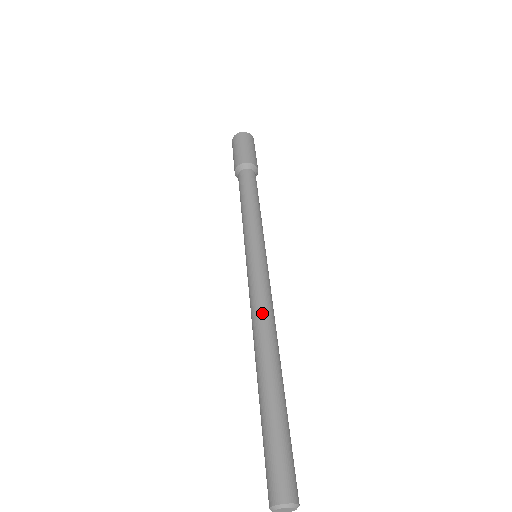
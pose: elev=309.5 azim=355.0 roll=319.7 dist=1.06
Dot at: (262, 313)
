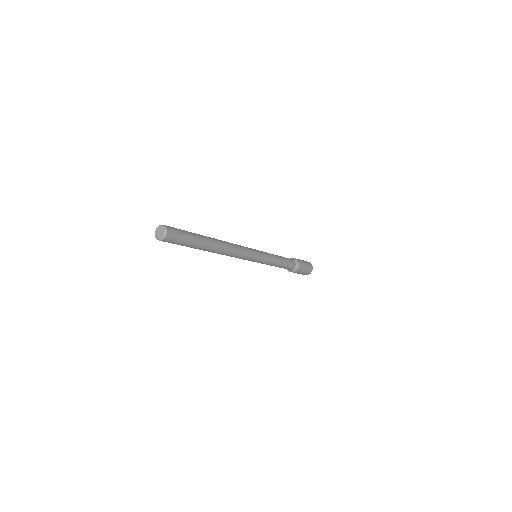
Dot at: occluded
